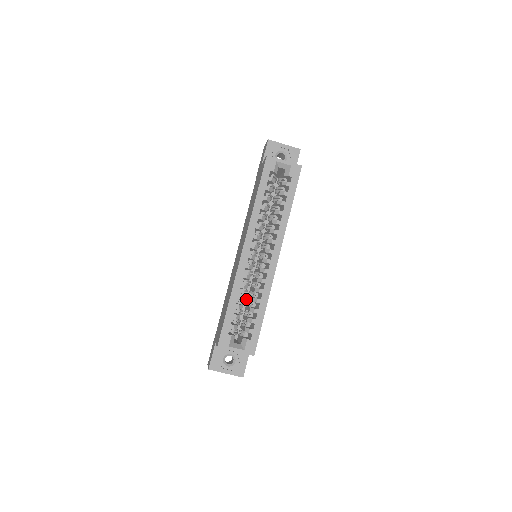
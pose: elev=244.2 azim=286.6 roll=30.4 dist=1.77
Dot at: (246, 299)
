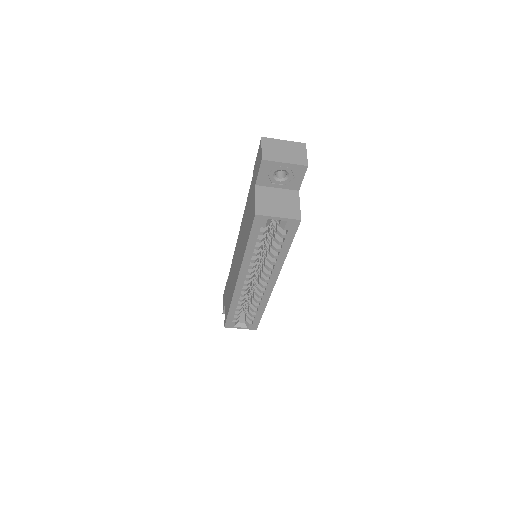
Dot at: occluded
